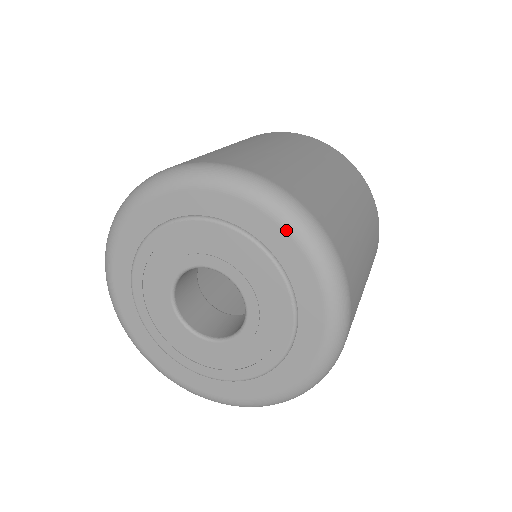
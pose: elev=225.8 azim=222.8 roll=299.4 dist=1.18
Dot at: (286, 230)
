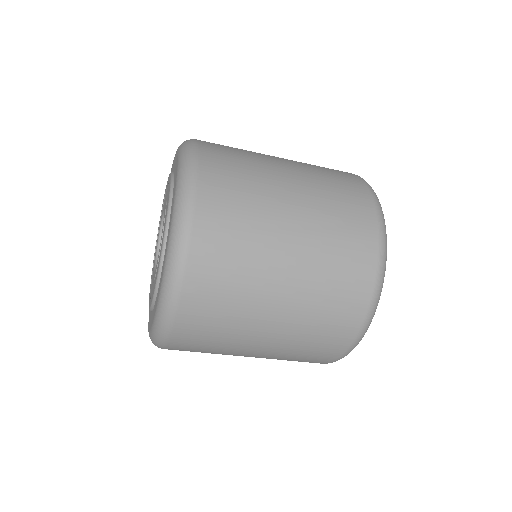
Dot at: (178, 157)
